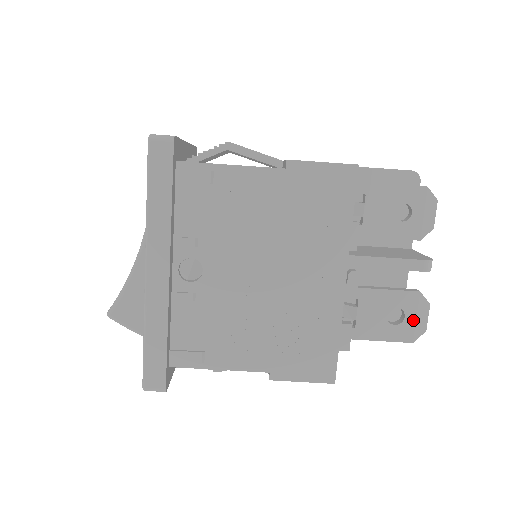
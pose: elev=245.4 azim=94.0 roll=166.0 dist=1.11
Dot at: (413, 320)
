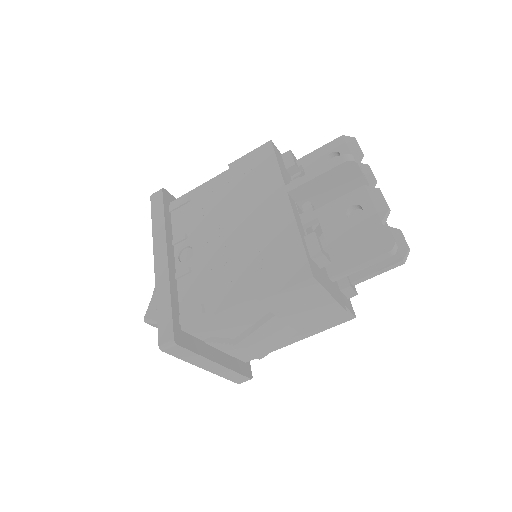
Dot at: (371, 206)
